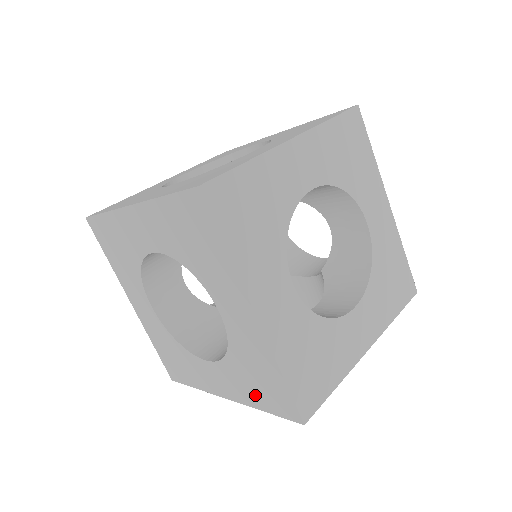
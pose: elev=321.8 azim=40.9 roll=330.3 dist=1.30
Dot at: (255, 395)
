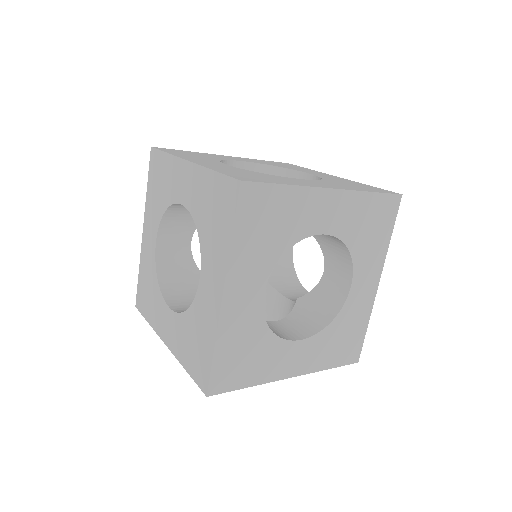
Dot at: (221, 233)
